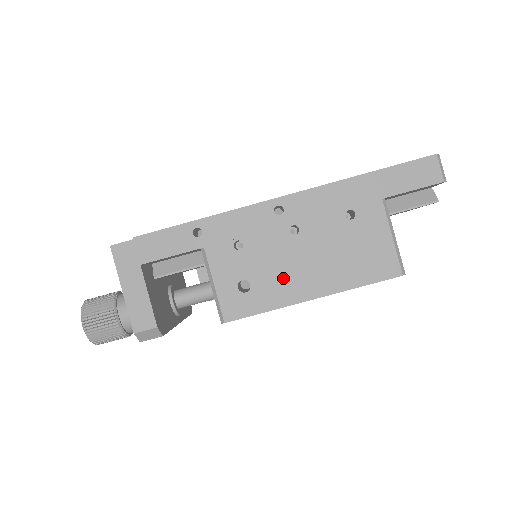
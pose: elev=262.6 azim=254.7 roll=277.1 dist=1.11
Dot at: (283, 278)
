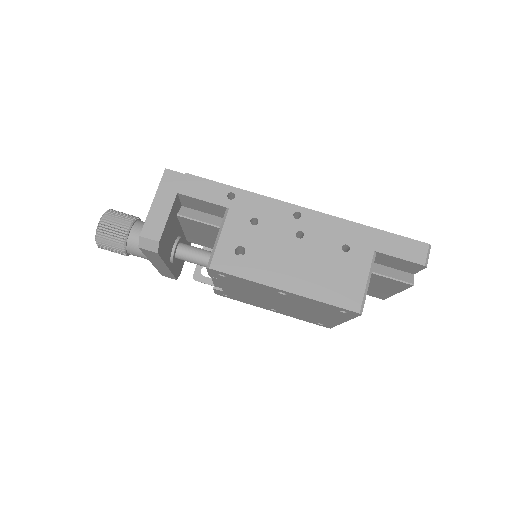
Dot at: (272, 262)
